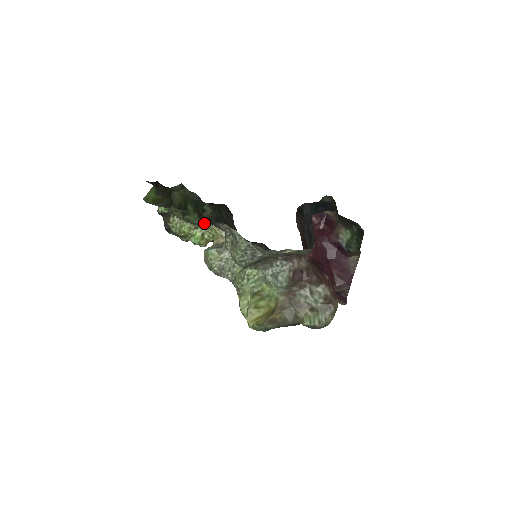
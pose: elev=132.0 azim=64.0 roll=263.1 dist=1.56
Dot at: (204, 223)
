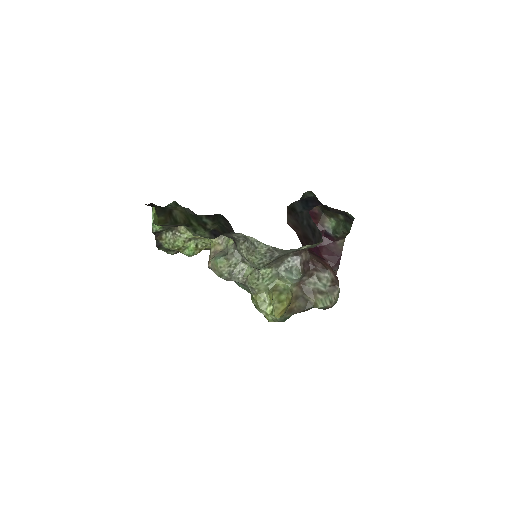
Dot at: occluded
